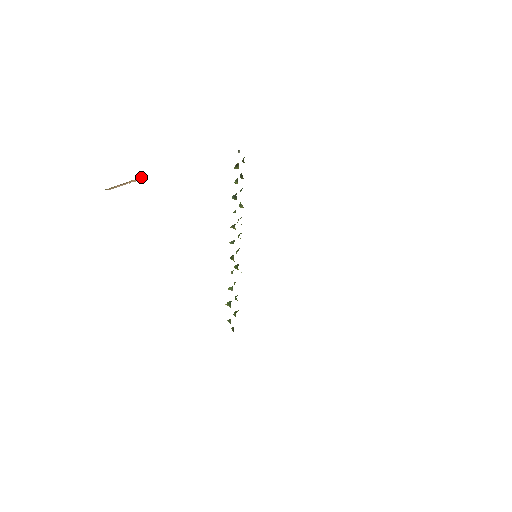
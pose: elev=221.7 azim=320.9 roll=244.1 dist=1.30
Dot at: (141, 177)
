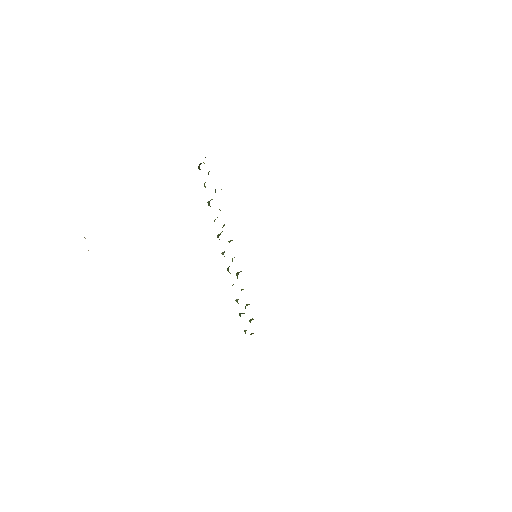
Dot at: occluded
